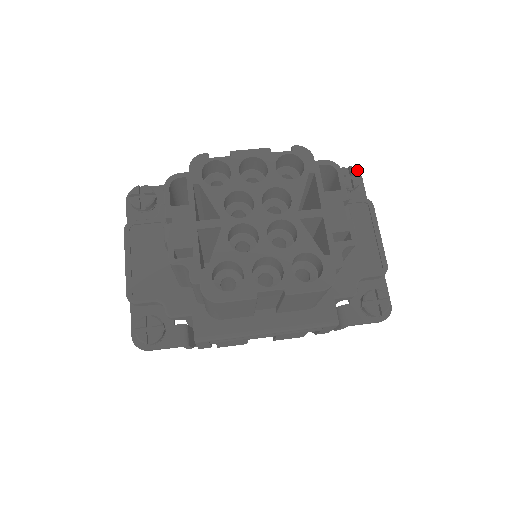
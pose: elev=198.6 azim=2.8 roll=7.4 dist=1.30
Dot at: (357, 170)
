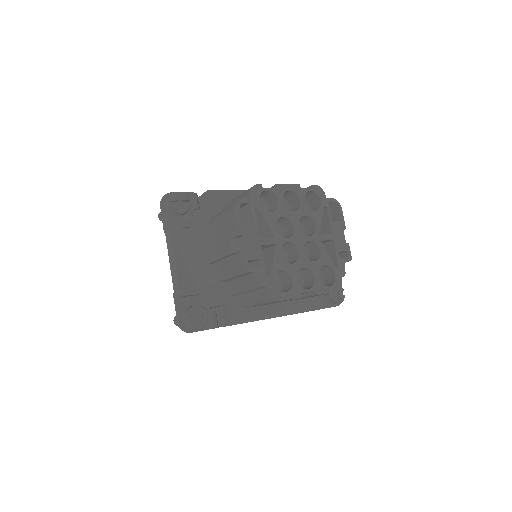
Dot at: occluded
